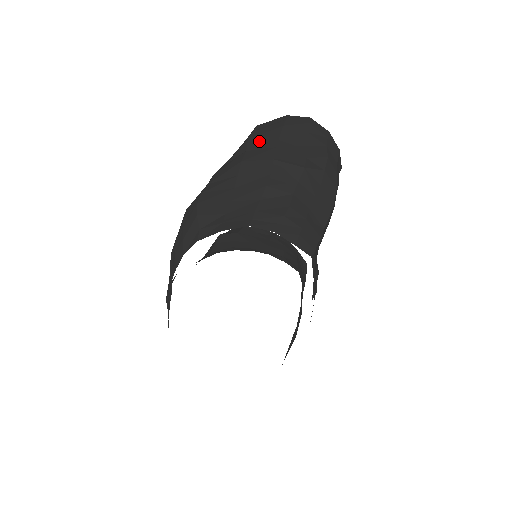
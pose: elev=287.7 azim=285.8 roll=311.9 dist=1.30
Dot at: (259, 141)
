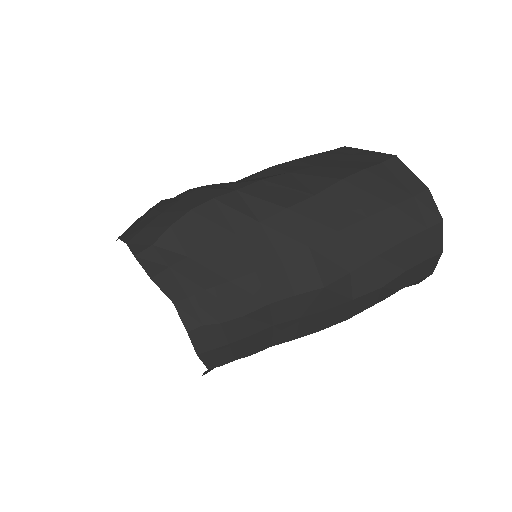
Dot at: (344, 197)
